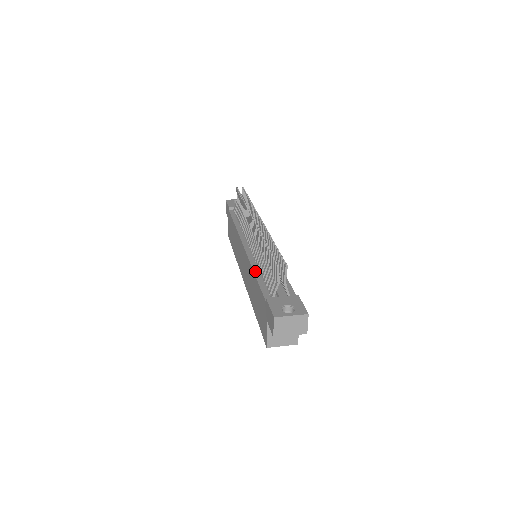
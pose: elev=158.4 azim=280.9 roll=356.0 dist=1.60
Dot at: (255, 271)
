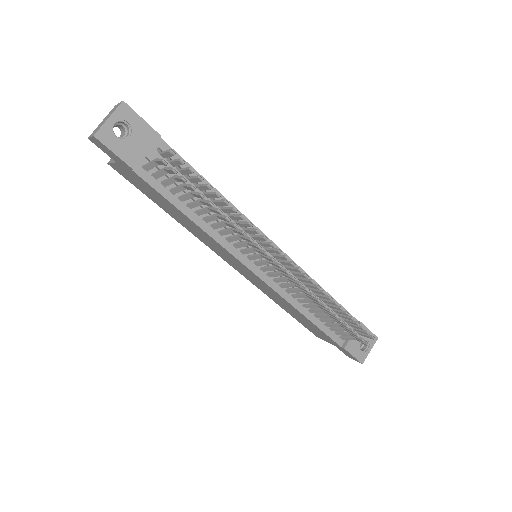
Dot at: (304, 314)
